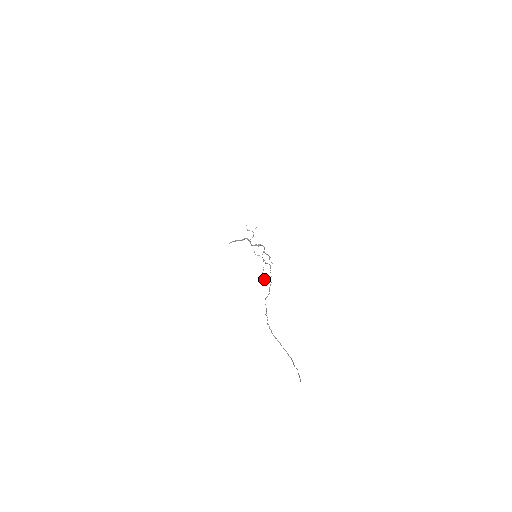
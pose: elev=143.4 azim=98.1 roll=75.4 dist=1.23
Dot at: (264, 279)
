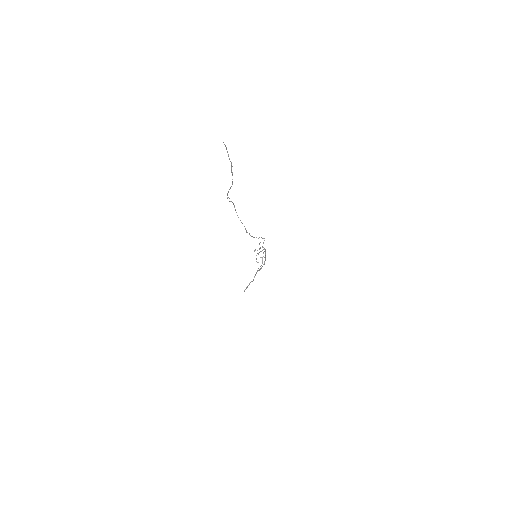
Dot at: (257, 262)
